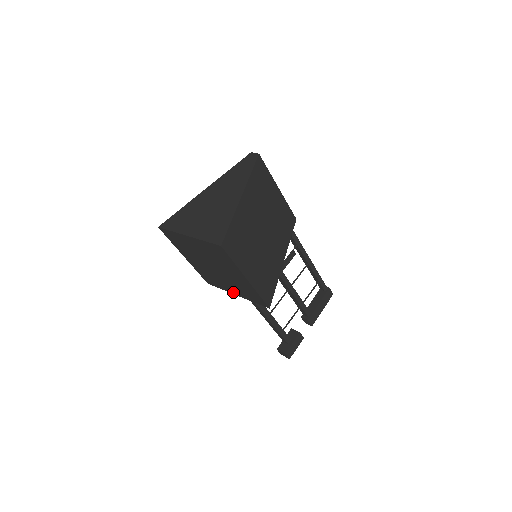
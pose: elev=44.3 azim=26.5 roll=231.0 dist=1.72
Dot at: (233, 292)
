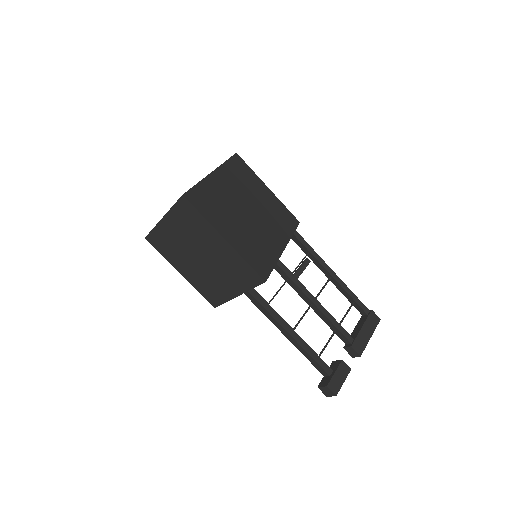
Dot at: (233, 293)
